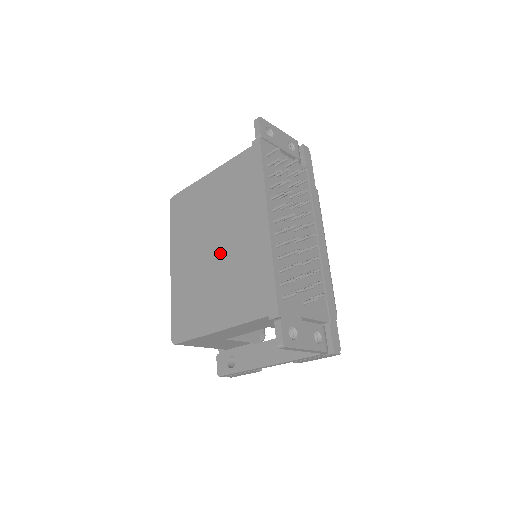
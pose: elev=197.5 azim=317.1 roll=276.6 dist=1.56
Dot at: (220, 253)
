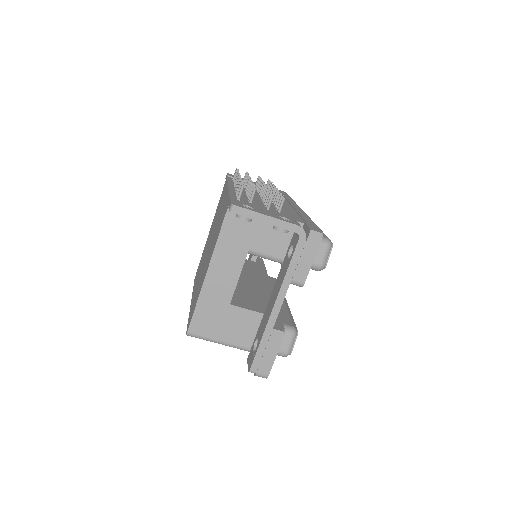
Dot at: (210, 243)
